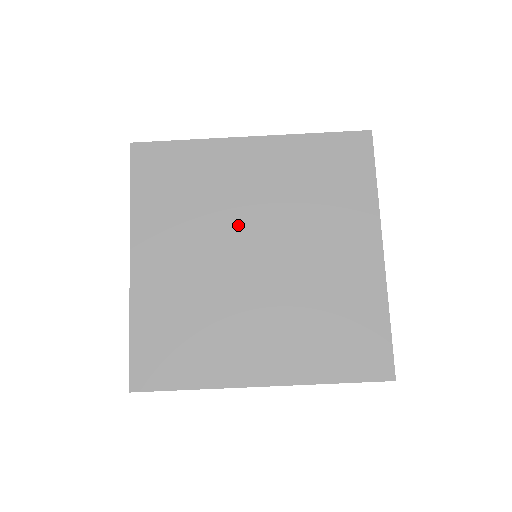
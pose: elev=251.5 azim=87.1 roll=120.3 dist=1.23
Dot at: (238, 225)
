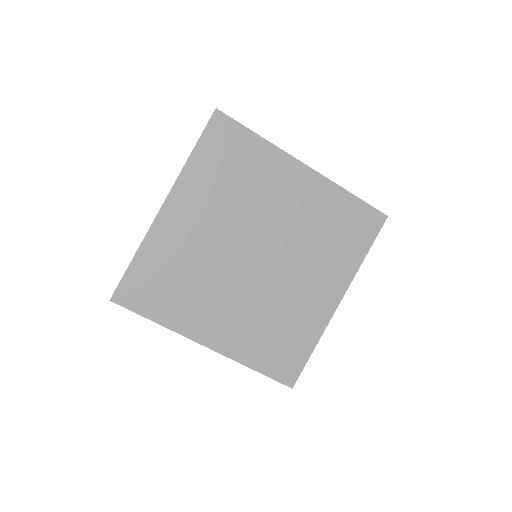
Dot at: (227, 256)
